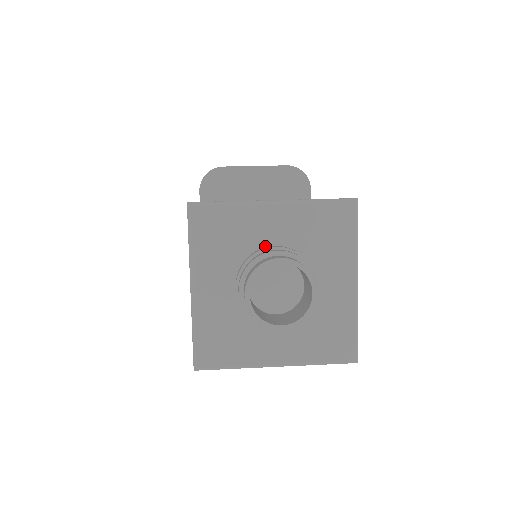
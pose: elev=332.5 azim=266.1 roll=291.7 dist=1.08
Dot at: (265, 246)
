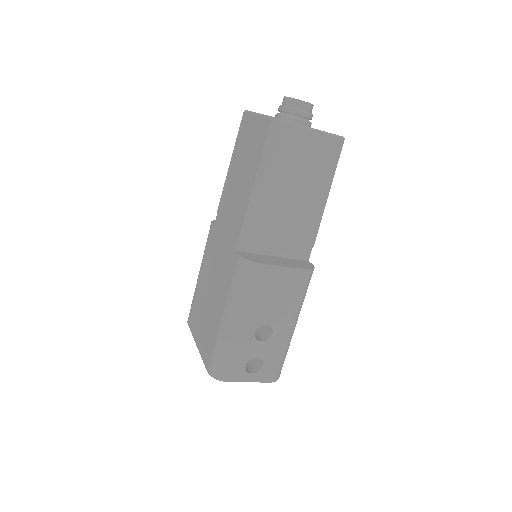
Dot at: occluded
